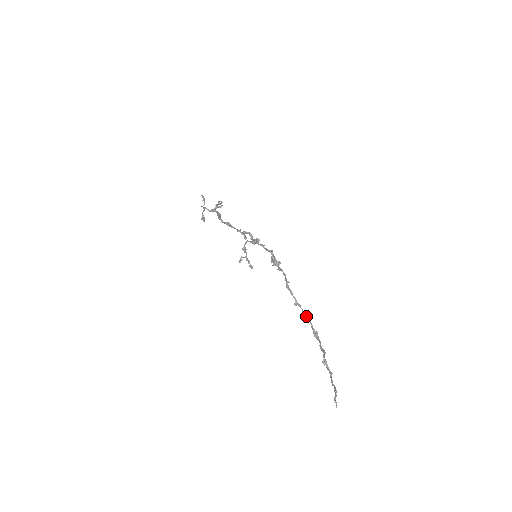
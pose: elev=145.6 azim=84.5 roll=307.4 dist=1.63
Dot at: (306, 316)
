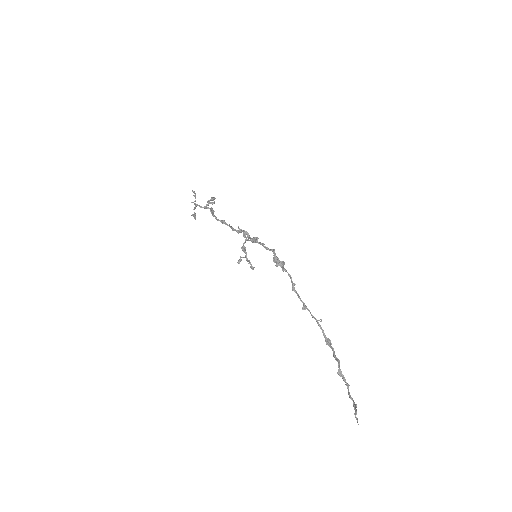
Dot at: (316, 321)
